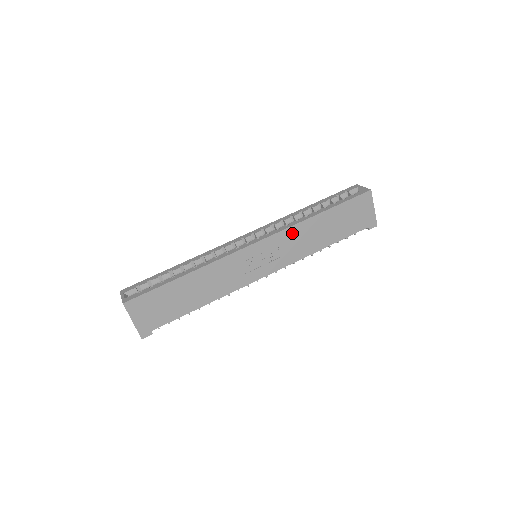
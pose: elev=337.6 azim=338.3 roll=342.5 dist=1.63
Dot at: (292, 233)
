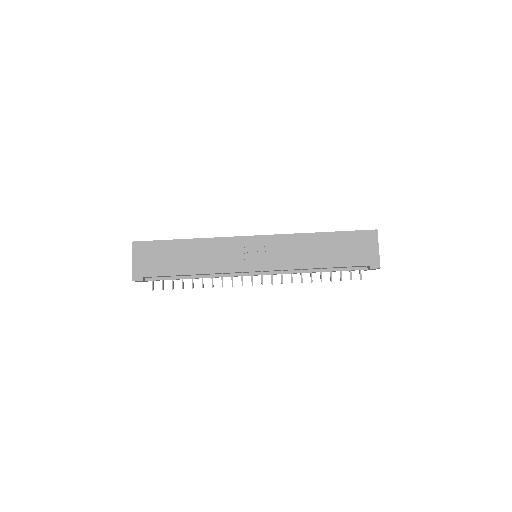
Dot at: (291, 240)
